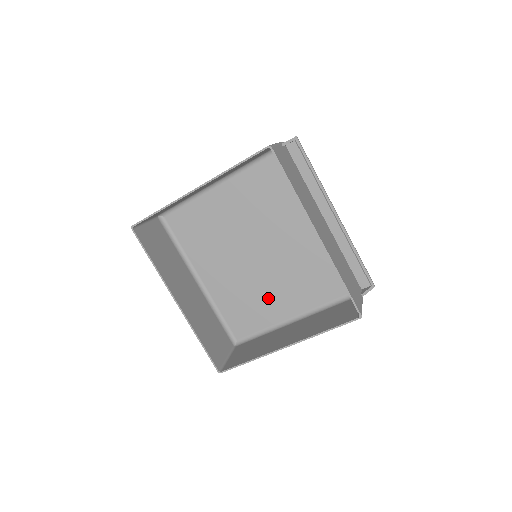
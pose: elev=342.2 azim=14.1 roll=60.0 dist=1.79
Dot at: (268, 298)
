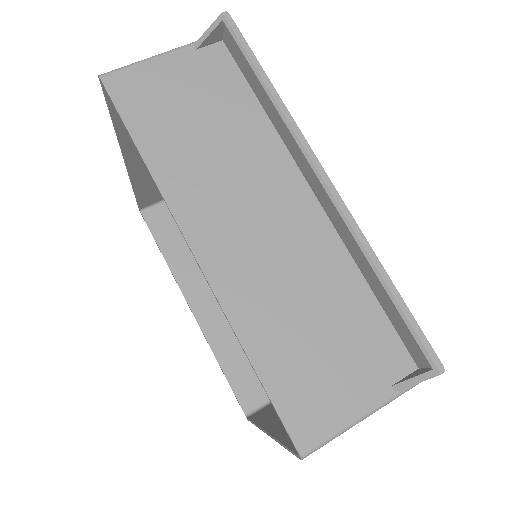
Dot at: occluded
